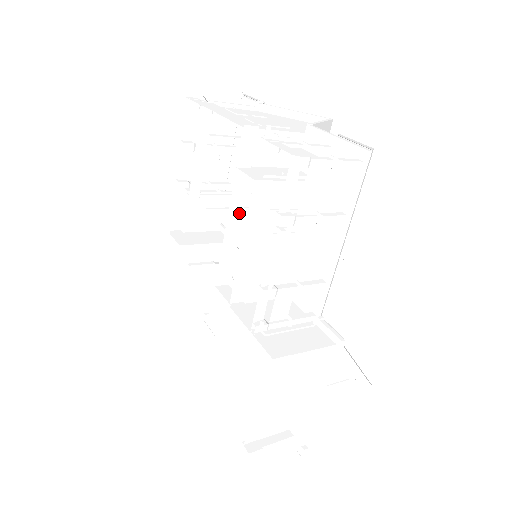
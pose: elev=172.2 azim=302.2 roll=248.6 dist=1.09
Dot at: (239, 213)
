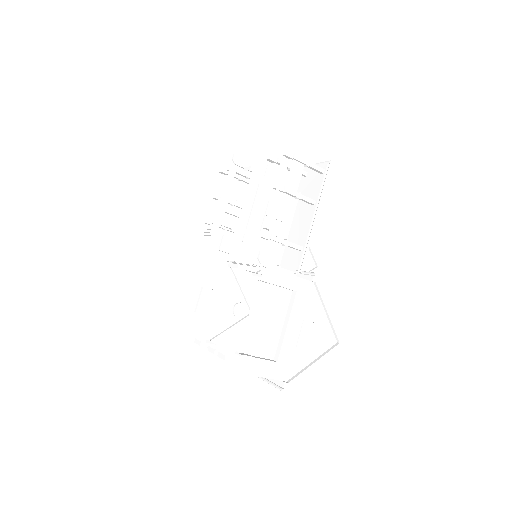
Dot at: (249, 210)
